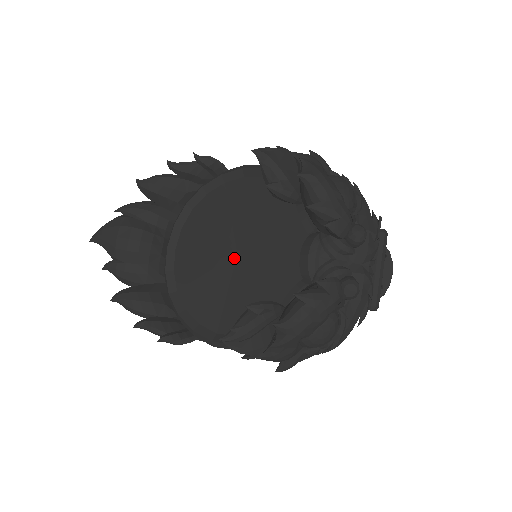
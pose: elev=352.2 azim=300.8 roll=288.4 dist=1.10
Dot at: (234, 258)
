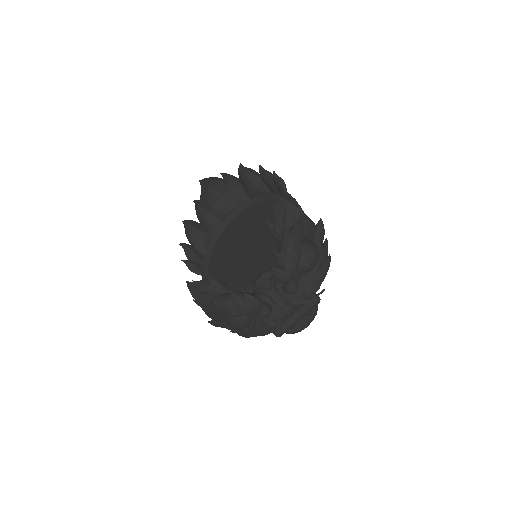
Dot at: (247, 248)
